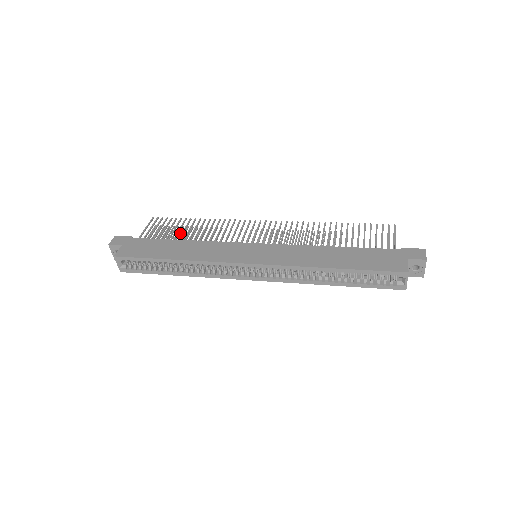
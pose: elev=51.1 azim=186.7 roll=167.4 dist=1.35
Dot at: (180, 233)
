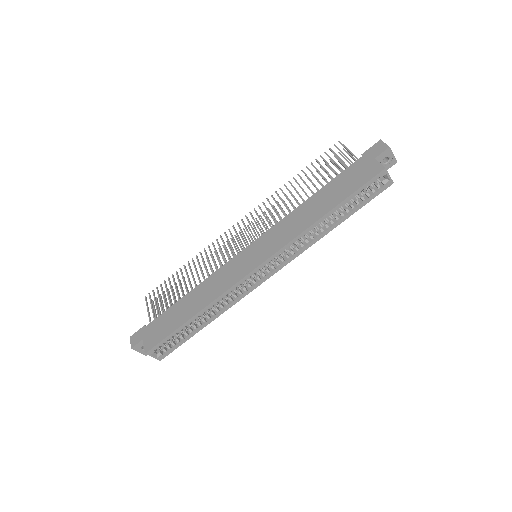
Dot at: (178, 290)
